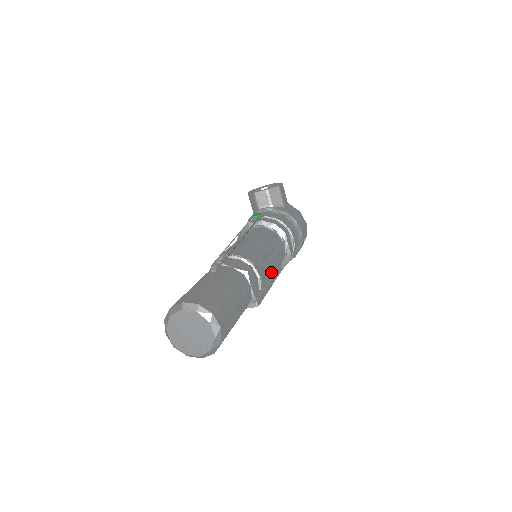
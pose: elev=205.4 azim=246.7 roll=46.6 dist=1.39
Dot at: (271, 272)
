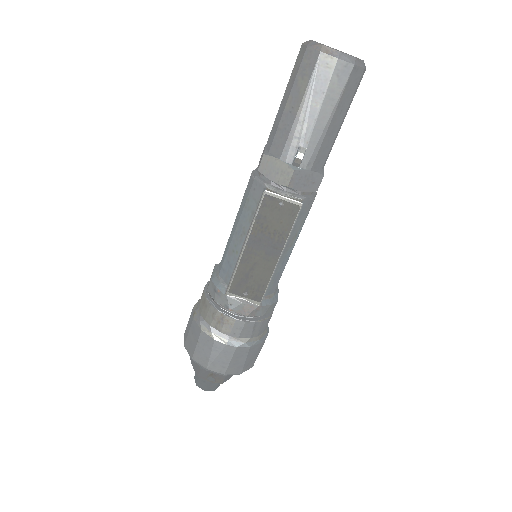
Dot at: (298, 234)
